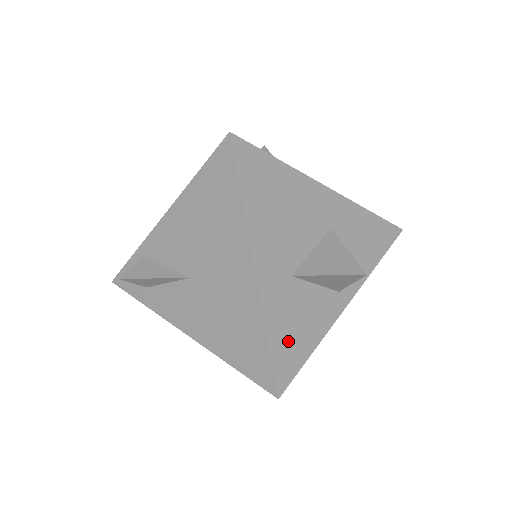
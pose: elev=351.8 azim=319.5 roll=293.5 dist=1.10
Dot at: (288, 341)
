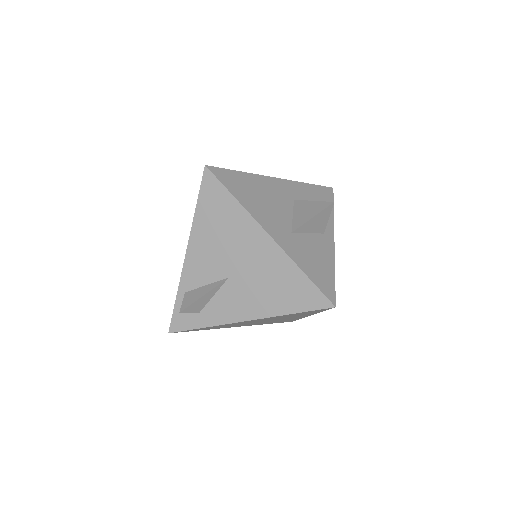
Dot at: (316, 271)
